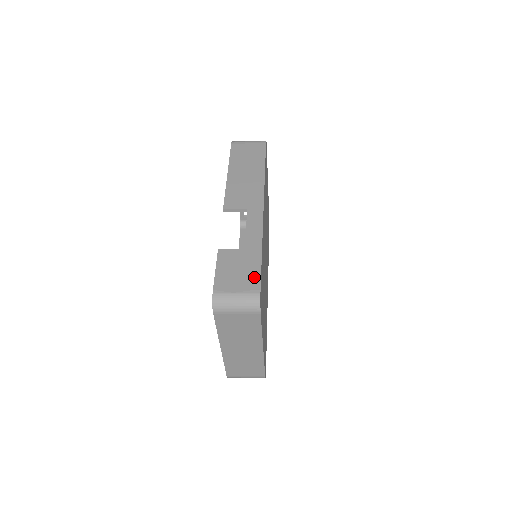
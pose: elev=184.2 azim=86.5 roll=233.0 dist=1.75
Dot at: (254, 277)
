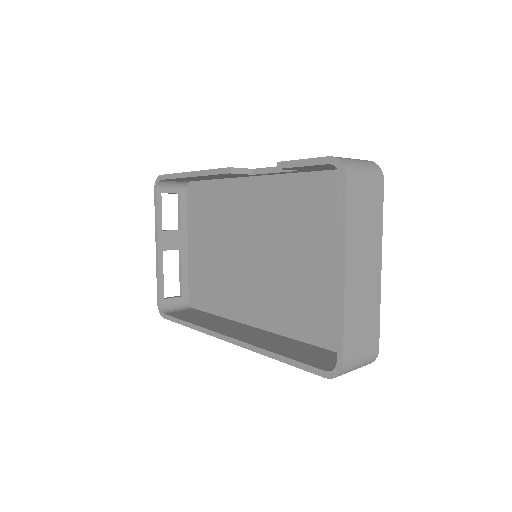
Dot at: occluded
